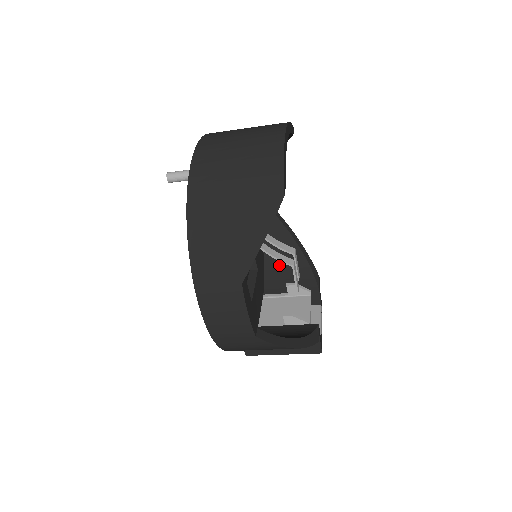
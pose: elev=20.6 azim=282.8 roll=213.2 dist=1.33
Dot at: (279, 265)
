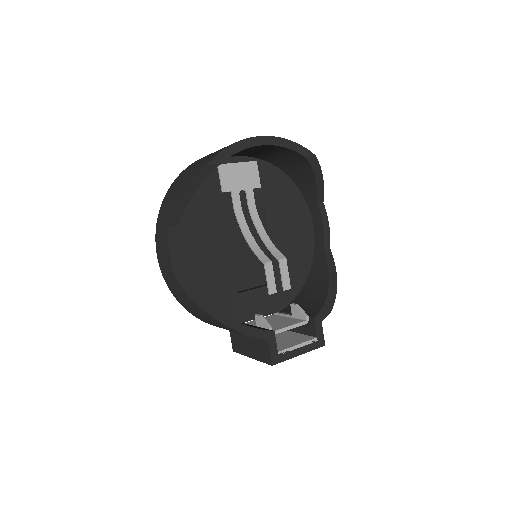
Dot at: (308, 294)
